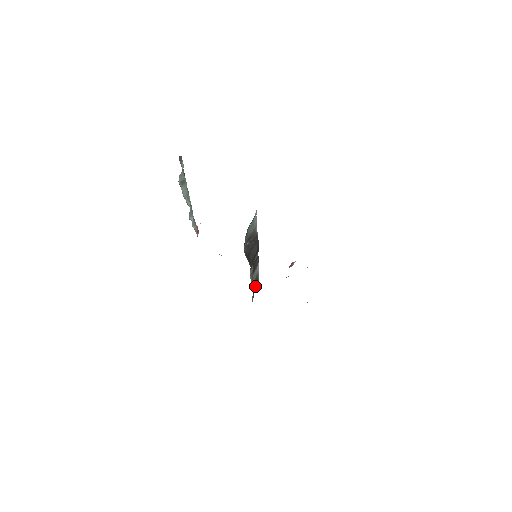
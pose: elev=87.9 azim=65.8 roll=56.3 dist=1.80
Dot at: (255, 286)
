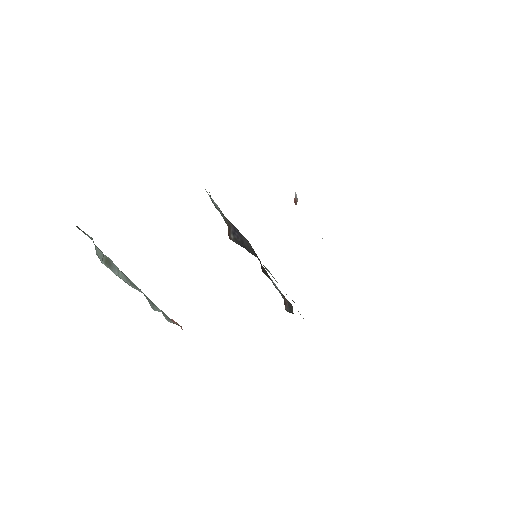
Dot at: (291, 309)
